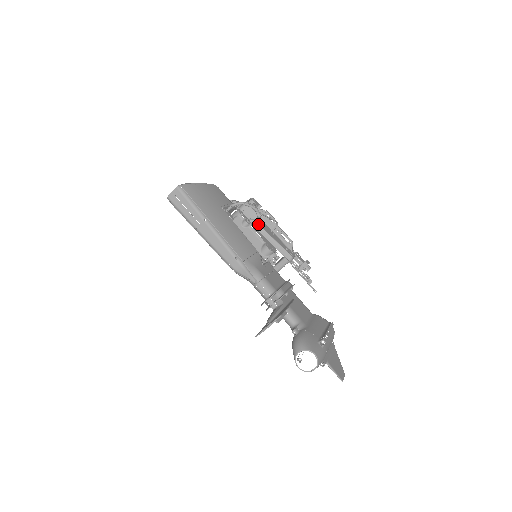
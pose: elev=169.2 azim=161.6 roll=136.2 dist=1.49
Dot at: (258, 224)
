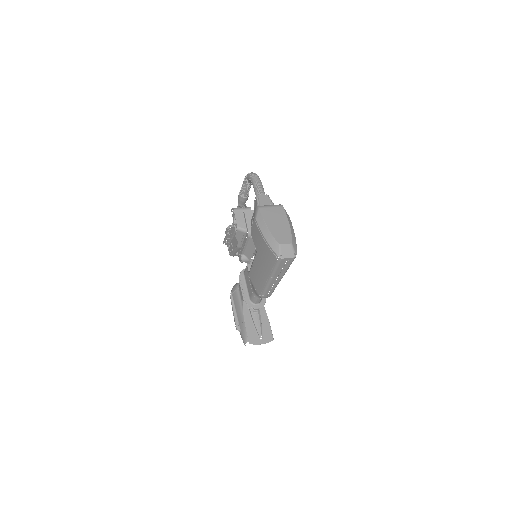
Dot at: occluded
